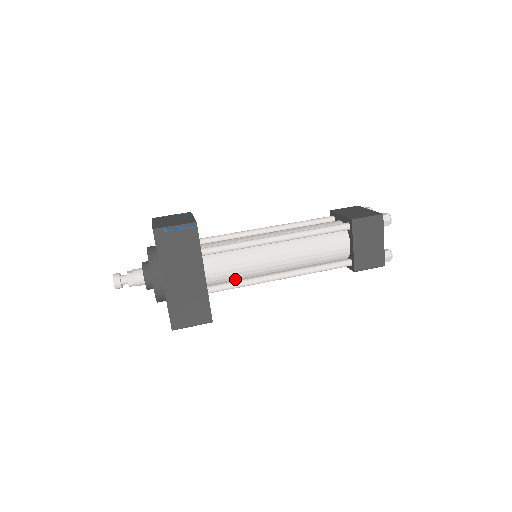
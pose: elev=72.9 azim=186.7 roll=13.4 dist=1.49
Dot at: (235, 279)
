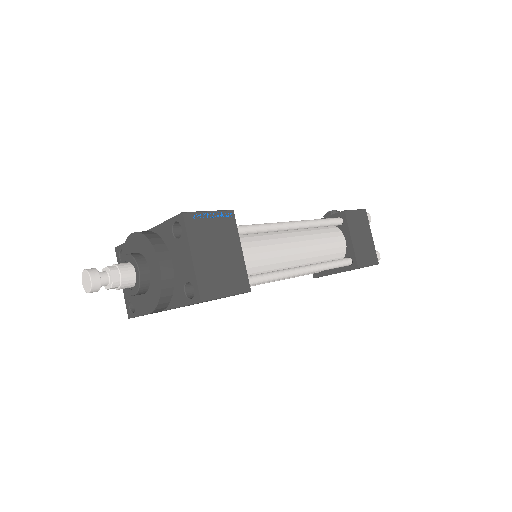
Dot at: occluded
